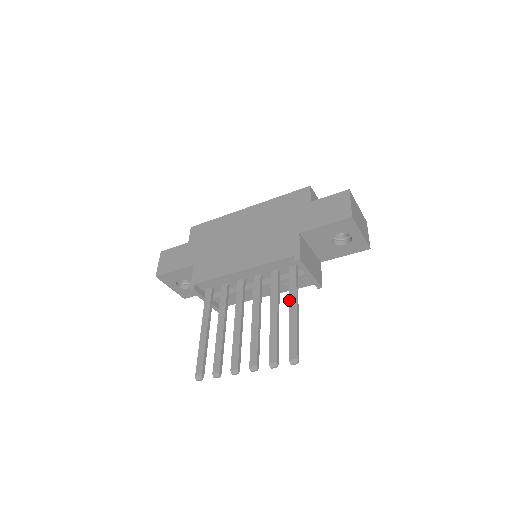
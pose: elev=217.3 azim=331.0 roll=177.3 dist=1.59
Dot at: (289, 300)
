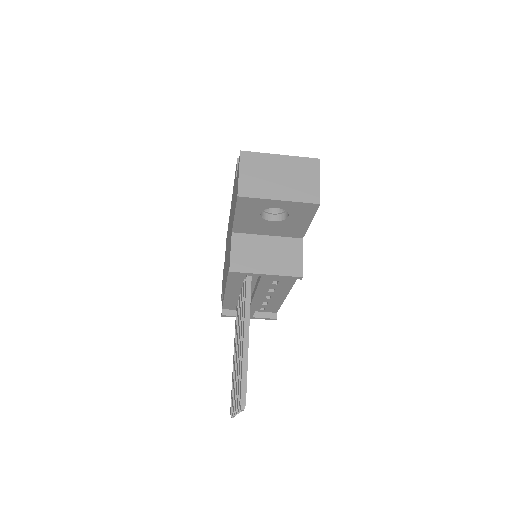
Dot at: (243, 322)
